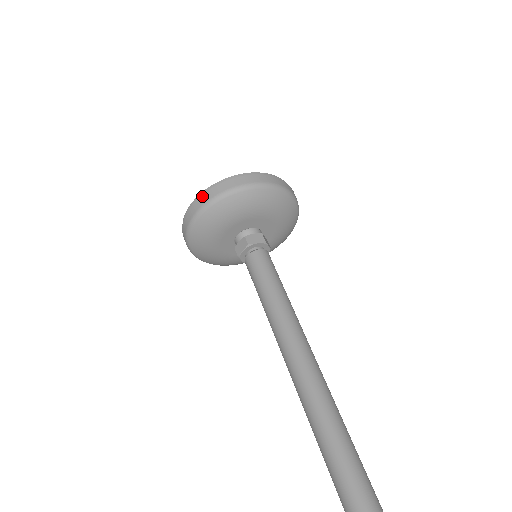
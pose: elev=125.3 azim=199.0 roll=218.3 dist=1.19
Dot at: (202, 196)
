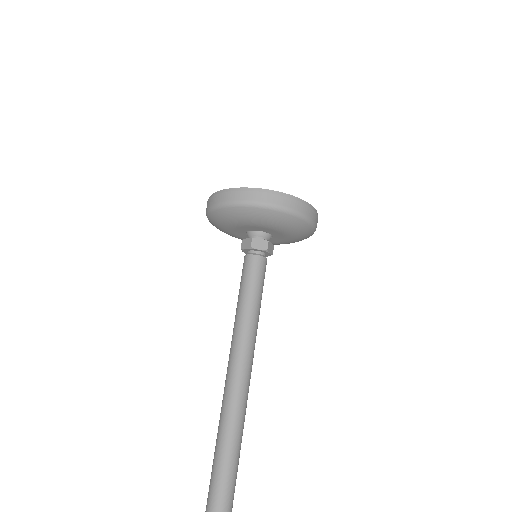
Dot at: occluded
